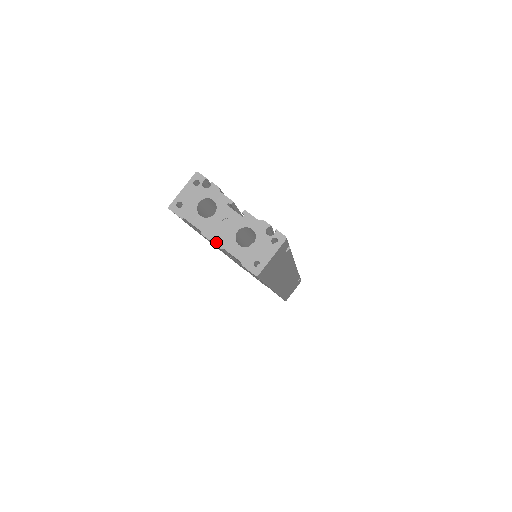
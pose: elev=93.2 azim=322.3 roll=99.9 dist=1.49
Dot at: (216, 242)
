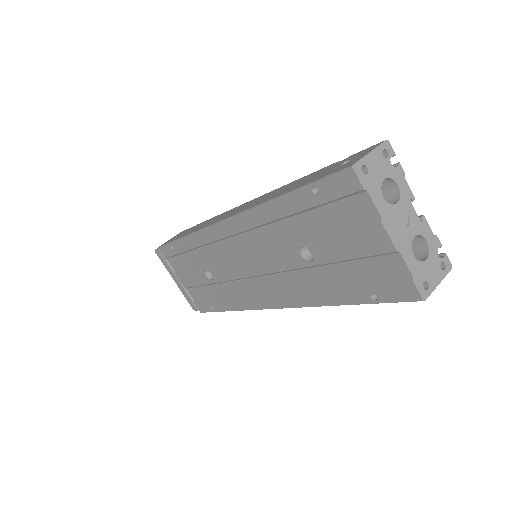
Dot at: (394, 240)
